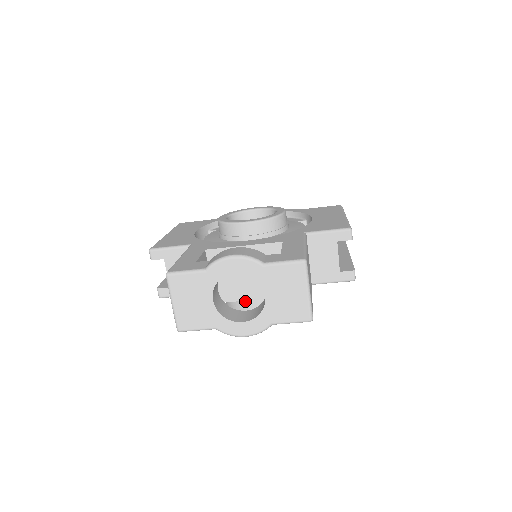
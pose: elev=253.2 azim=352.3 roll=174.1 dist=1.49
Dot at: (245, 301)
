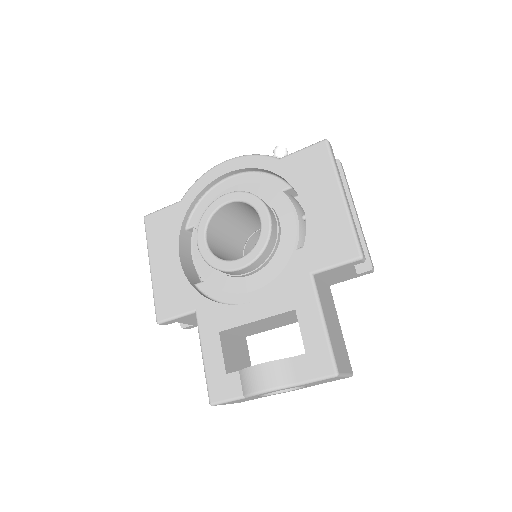
Dot at: occluded
